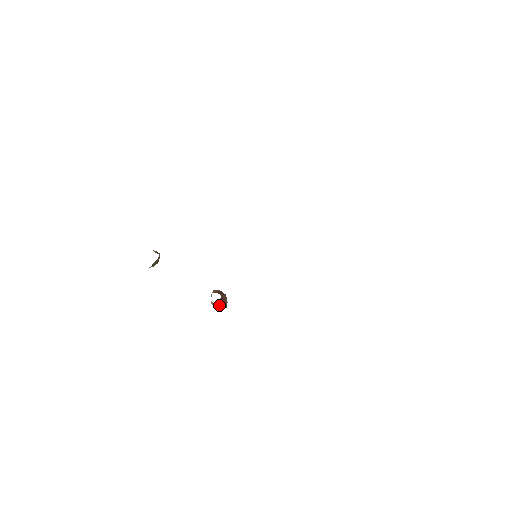
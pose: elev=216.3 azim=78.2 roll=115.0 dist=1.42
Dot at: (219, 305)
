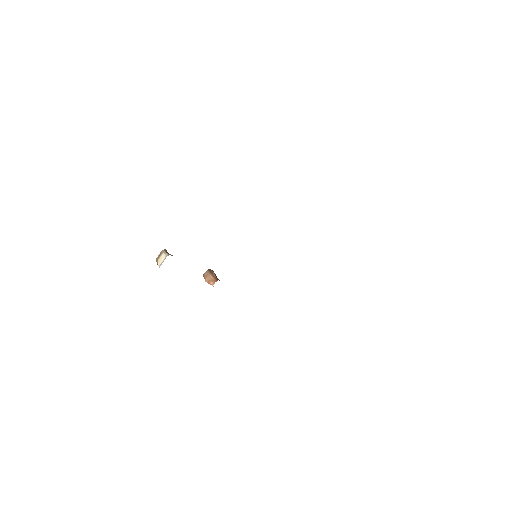
Dot at: occluded
